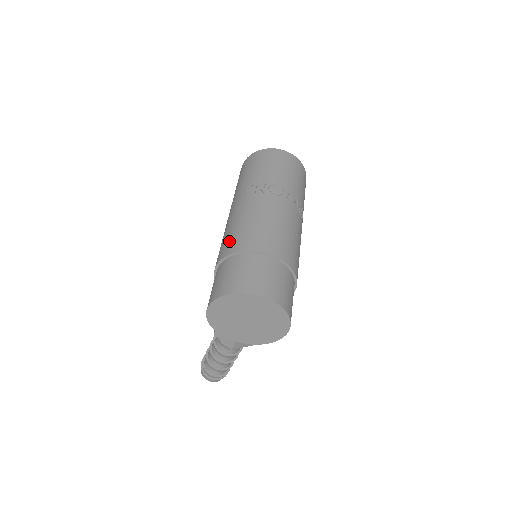
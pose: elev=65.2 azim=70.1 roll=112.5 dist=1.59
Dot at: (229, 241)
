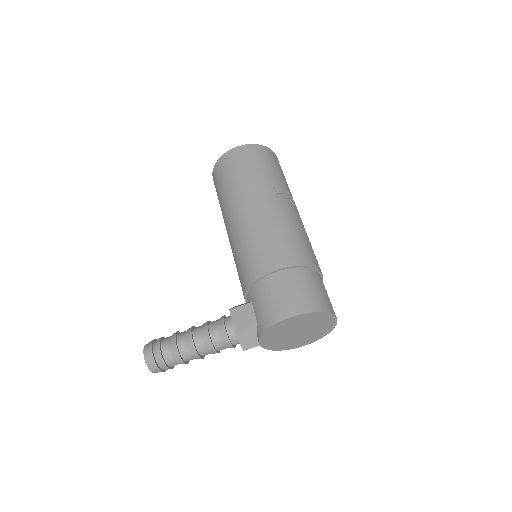
Dot at: (291, 248)
